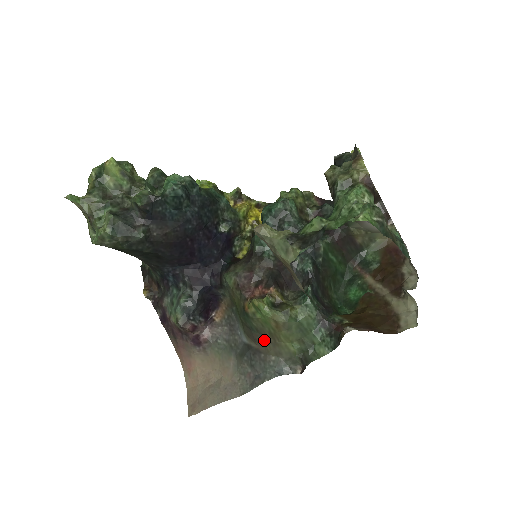
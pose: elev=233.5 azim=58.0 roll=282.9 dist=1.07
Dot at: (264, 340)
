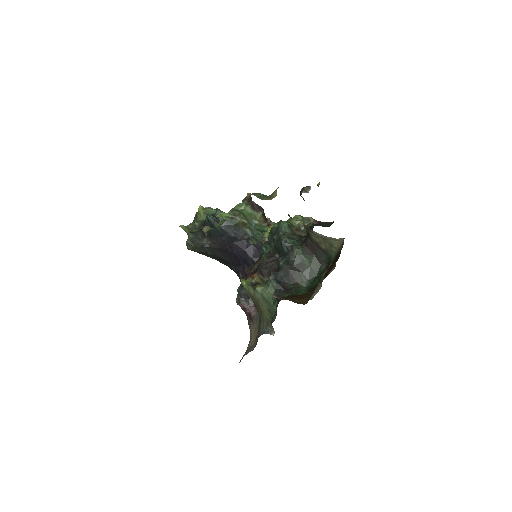
Dot at: (258, 310)
